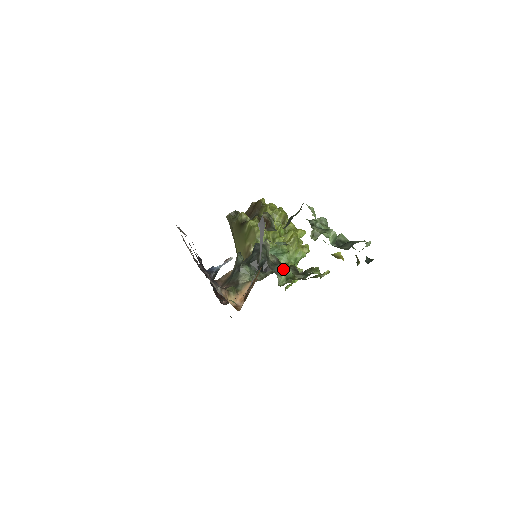
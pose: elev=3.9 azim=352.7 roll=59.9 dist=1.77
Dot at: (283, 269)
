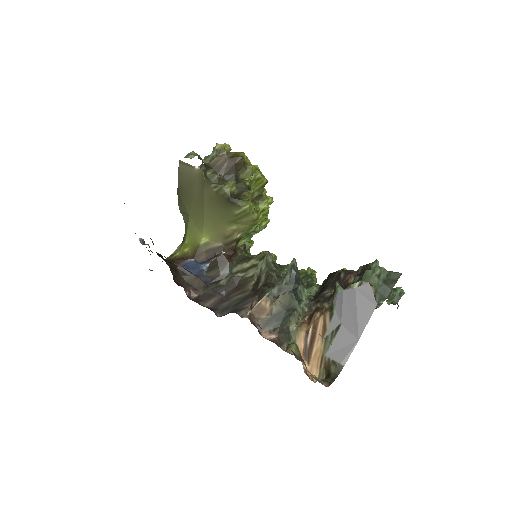
Dot at: (302, 290)
